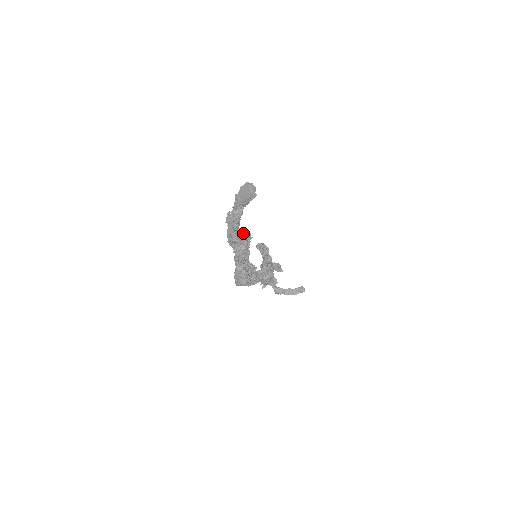
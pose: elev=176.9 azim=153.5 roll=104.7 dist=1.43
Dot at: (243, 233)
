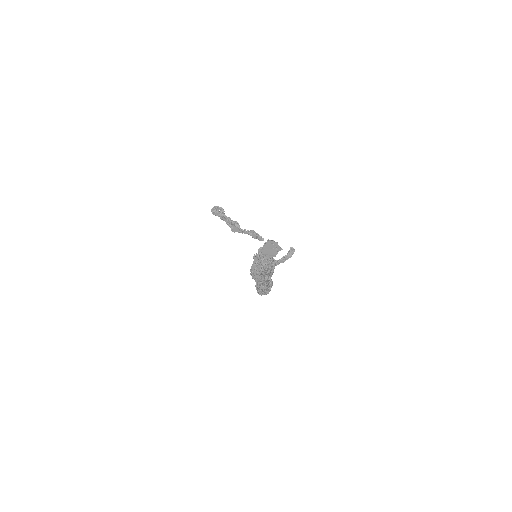
Dot at: occluded
